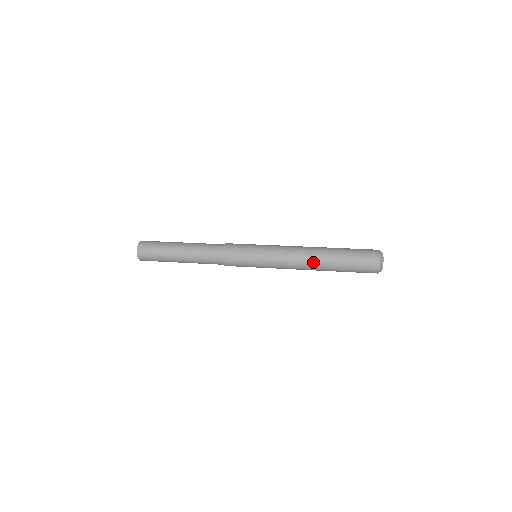
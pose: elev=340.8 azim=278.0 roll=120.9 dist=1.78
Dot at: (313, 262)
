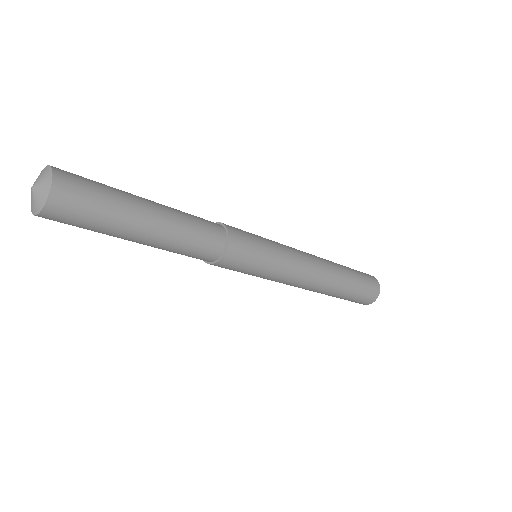
Dot at: (330, 276)
